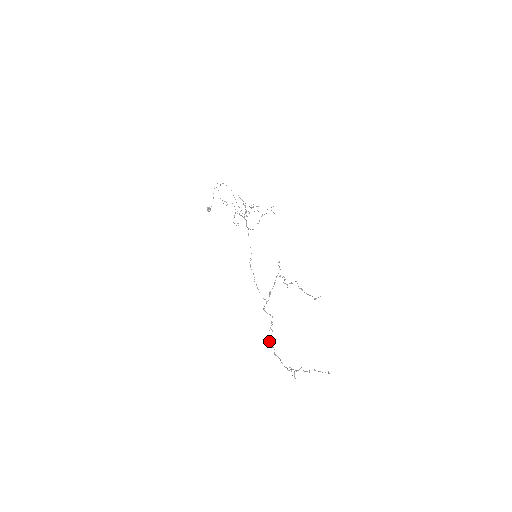
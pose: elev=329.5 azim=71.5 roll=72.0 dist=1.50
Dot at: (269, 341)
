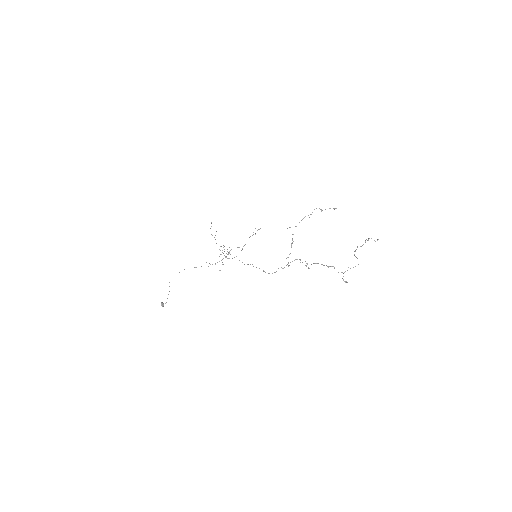
Dot at: (315, 263)
